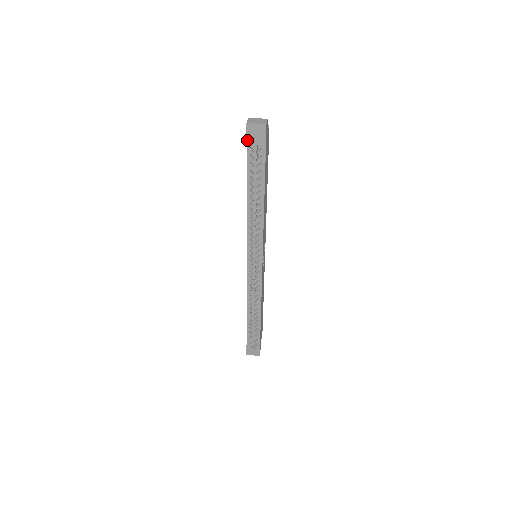
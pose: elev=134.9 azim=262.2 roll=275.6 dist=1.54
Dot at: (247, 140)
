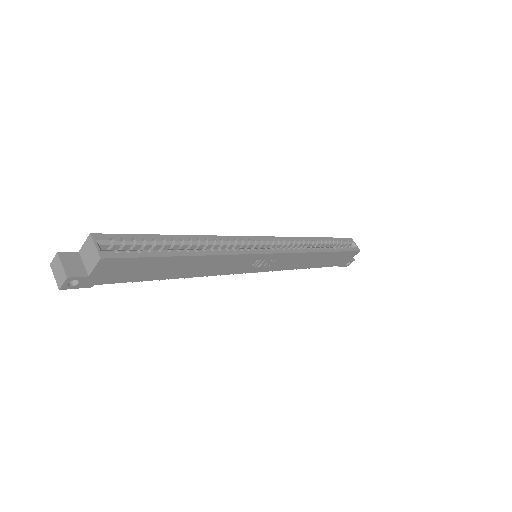
Dot at: occluded
